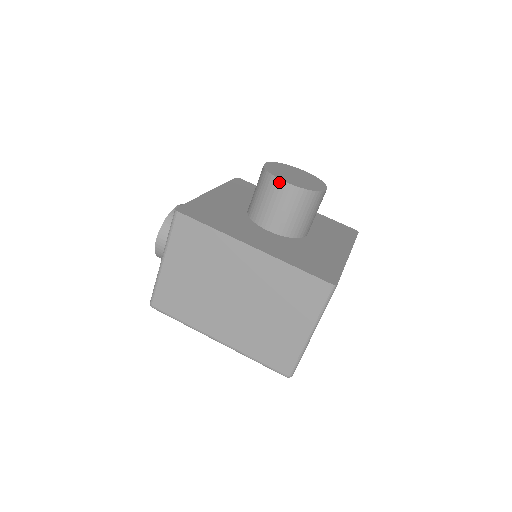
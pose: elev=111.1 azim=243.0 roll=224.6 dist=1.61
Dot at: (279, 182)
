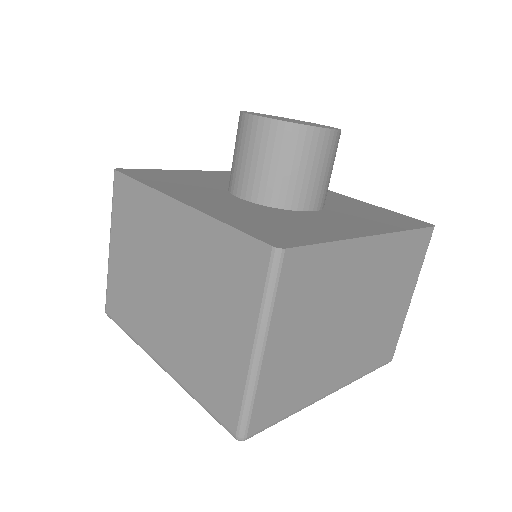
Dot at: (246, 118)
